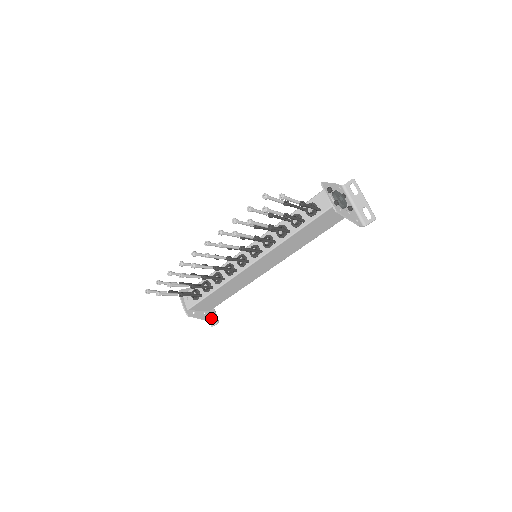
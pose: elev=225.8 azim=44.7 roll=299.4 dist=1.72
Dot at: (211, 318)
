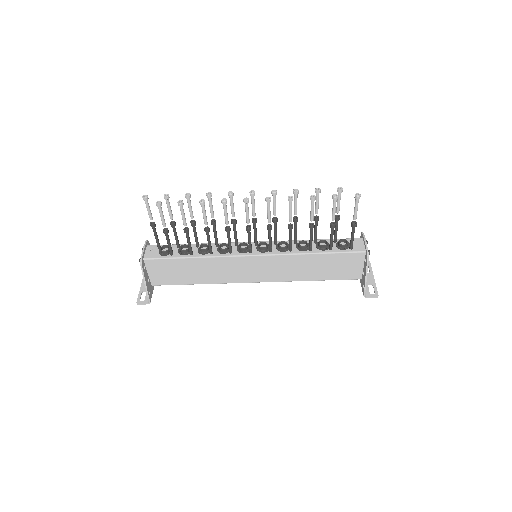
Dot at: (149, 291)
